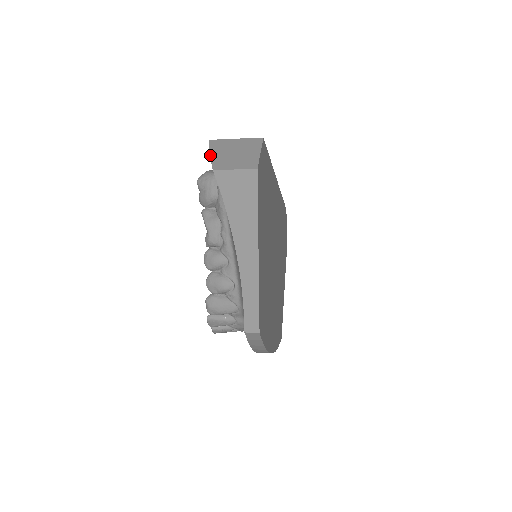
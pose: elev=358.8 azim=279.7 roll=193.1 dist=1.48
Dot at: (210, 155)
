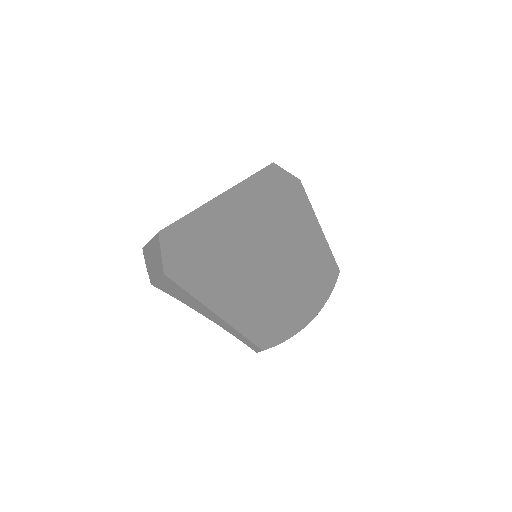
Dot at: (146, 267)
